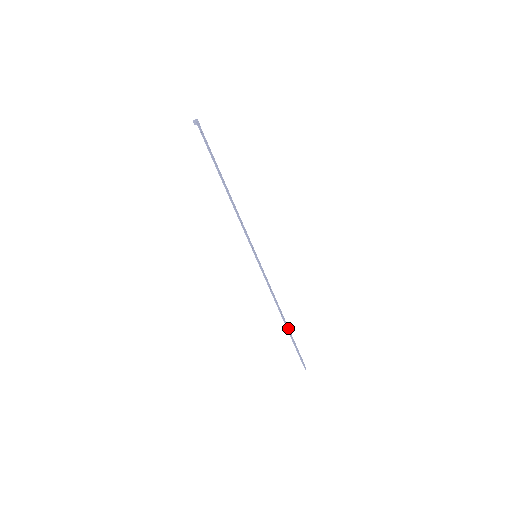
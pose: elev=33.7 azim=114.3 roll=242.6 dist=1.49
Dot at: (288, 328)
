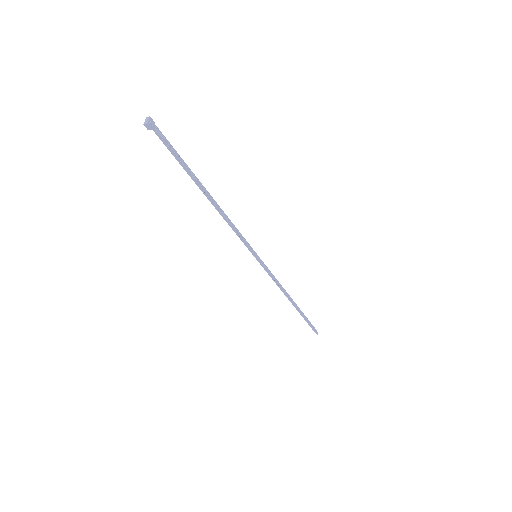
Dot at: (298, 308)
